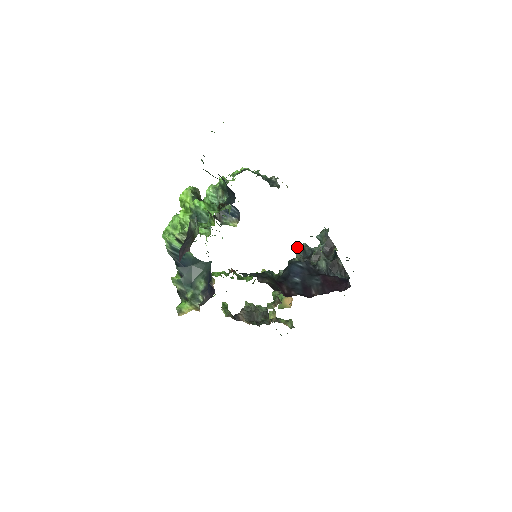
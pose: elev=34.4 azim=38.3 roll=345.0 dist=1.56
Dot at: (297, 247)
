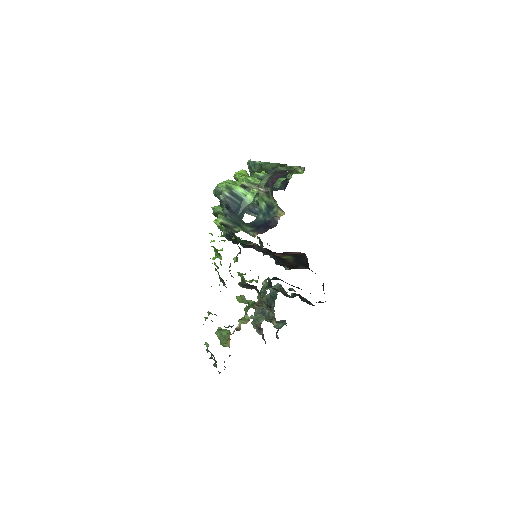
Dot at: (266, 280)
